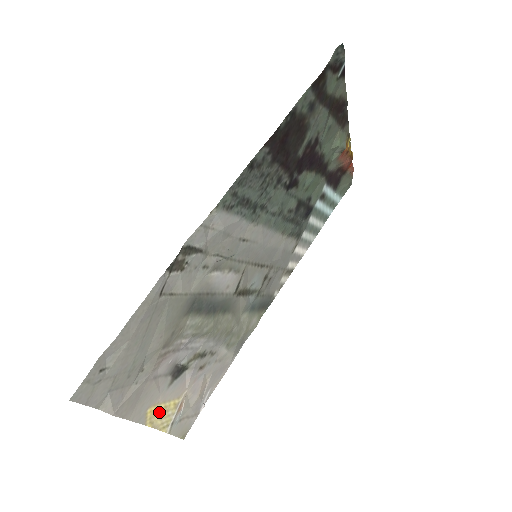
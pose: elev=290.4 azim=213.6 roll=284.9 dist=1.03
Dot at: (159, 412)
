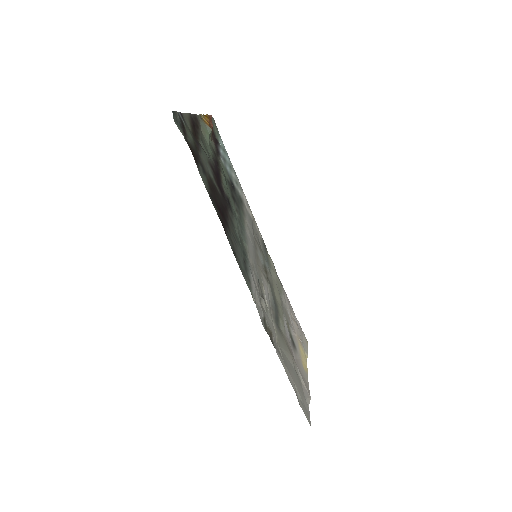
Dot at: (303, 361)
